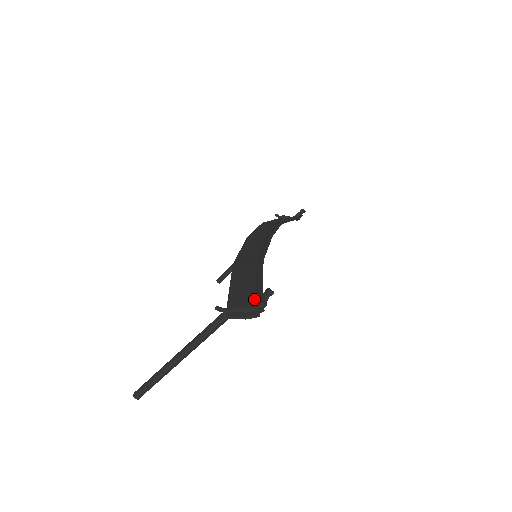
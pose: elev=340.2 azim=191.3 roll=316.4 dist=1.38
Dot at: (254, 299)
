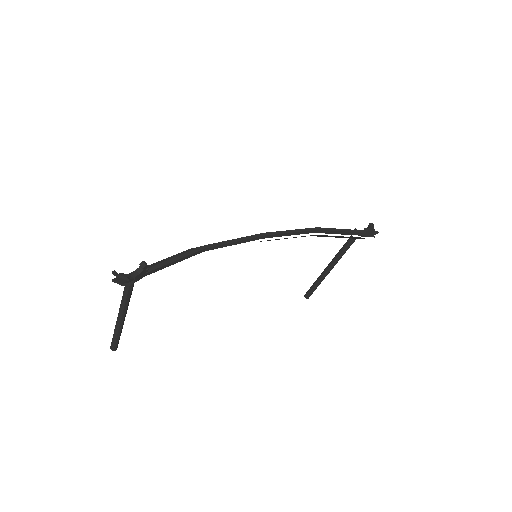
Dot at: (147, 273)
